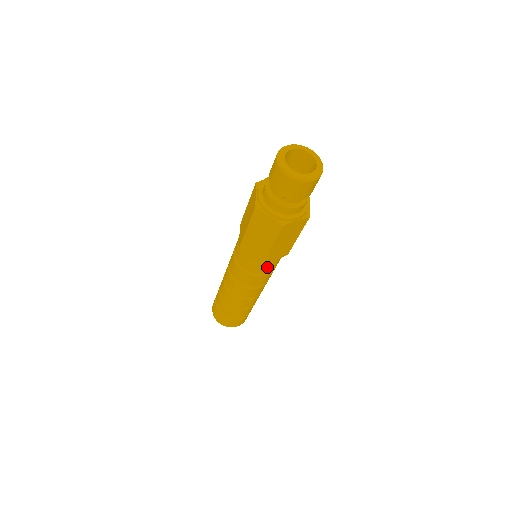
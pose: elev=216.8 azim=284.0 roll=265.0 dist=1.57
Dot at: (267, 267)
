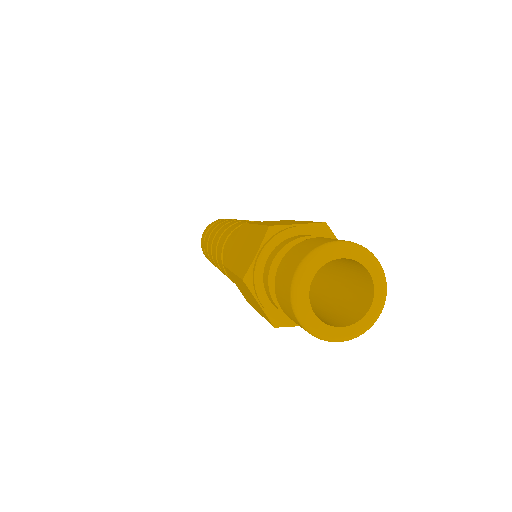
Dot at: occluded
